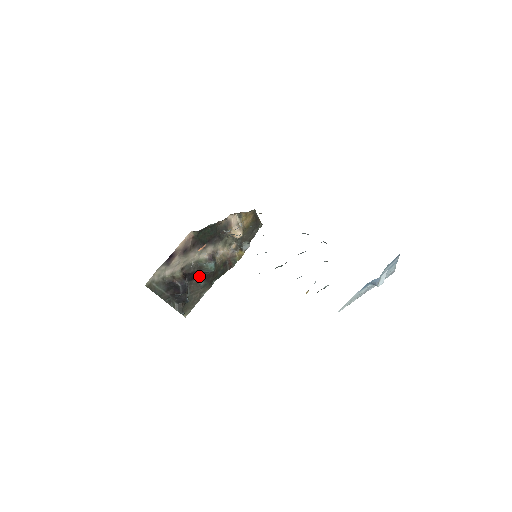
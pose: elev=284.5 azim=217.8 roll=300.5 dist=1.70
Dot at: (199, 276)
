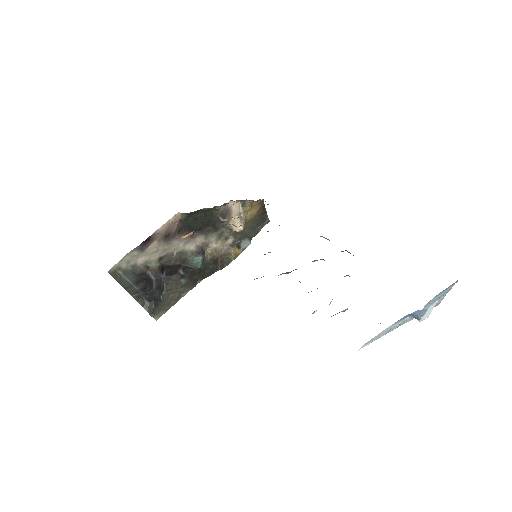
Dot at: (181, 271)
